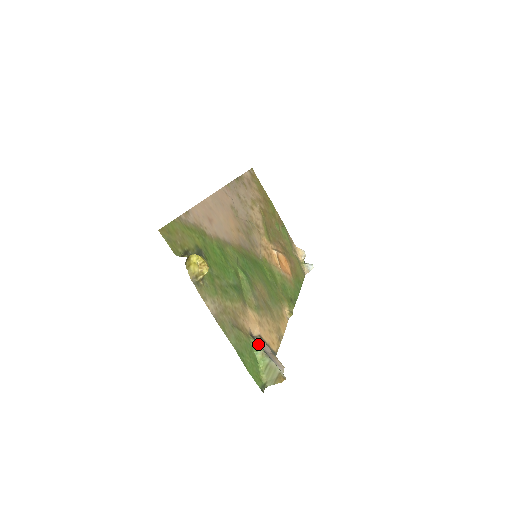
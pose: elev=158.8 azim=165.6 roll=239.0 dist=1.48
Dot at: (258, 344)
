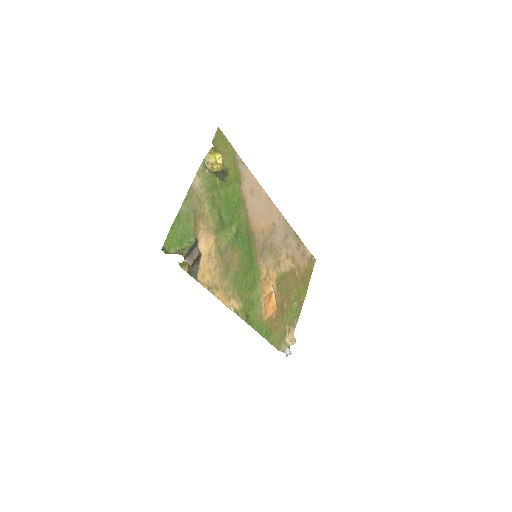
Dot at: (194, 242)
